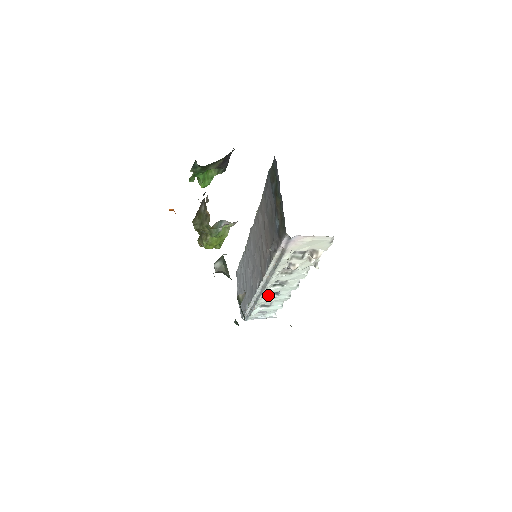
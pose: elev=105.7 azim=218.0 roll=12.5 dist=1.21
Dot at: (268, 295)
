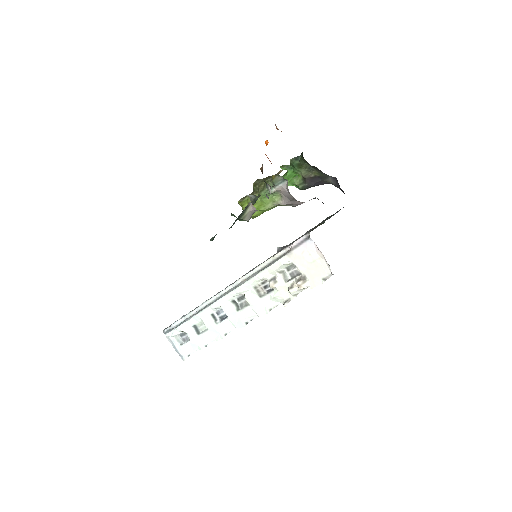
Dot at: (215, 314)
